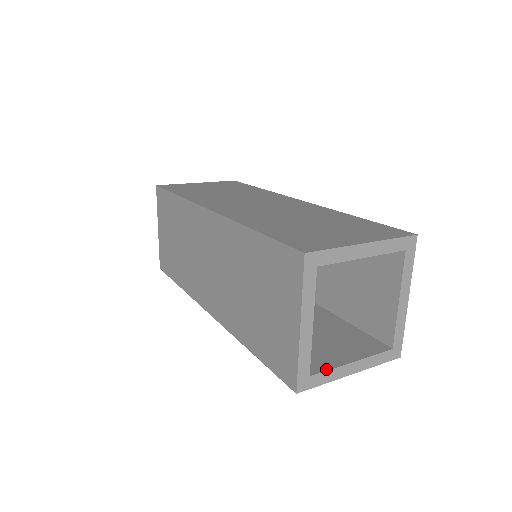
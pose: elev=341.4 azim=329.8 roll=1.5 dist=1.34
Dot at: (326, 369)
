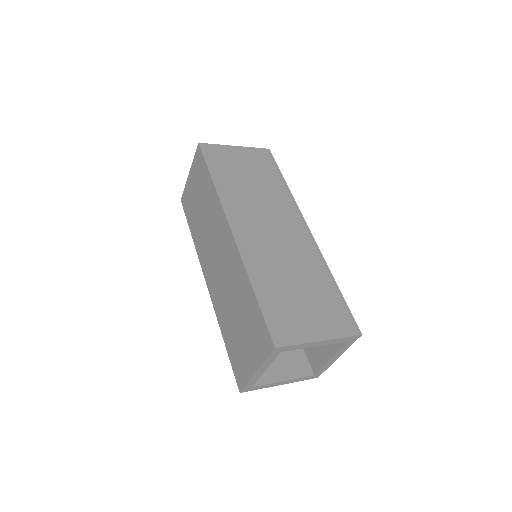
Dot at: (264, 383)
